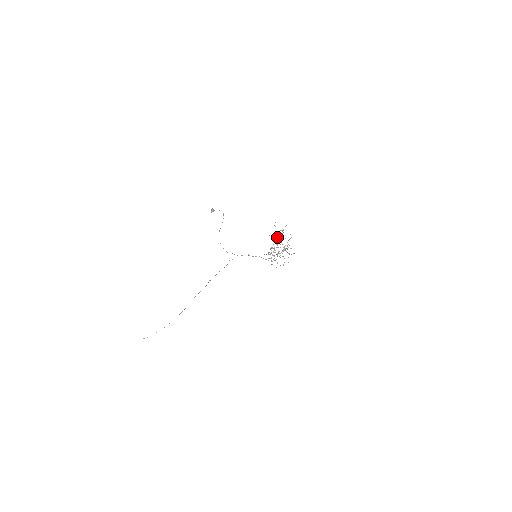
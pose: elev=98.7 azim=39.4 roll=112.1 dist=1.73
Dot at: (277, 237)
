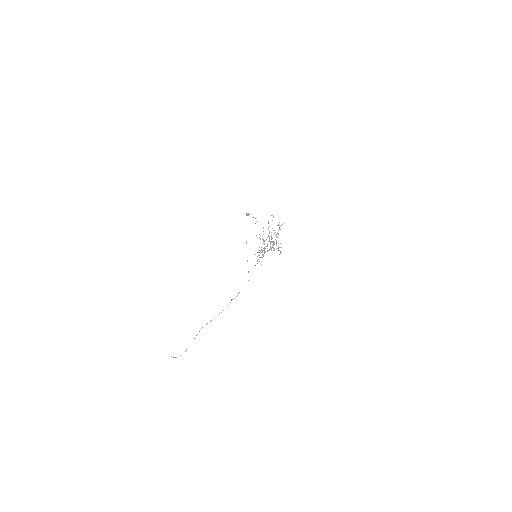
Dot at: occluded
